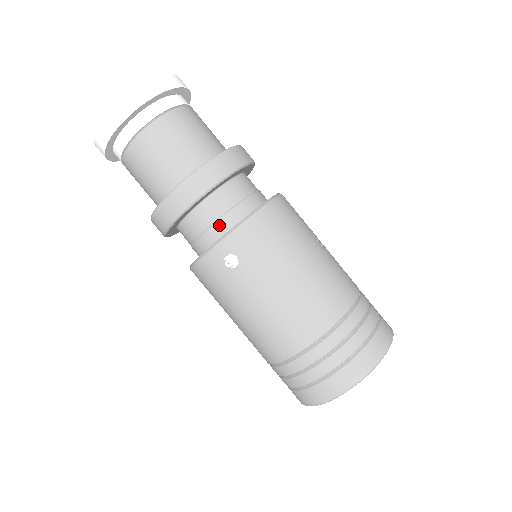
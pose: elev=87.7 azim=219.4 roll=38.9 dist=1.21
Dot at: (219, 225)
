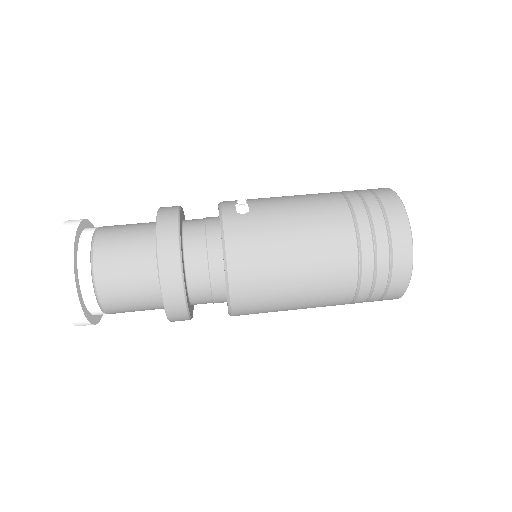
Dot at: (209, 223)
